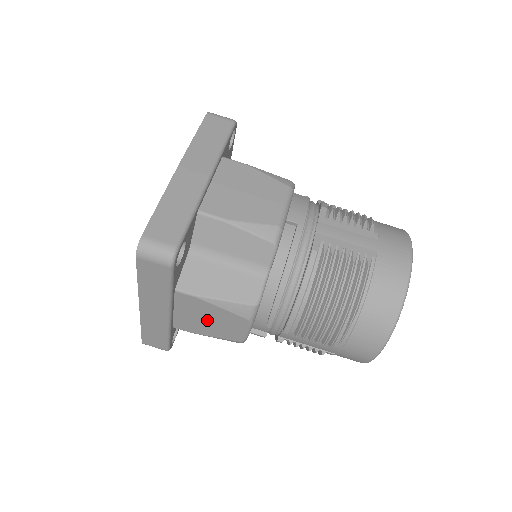
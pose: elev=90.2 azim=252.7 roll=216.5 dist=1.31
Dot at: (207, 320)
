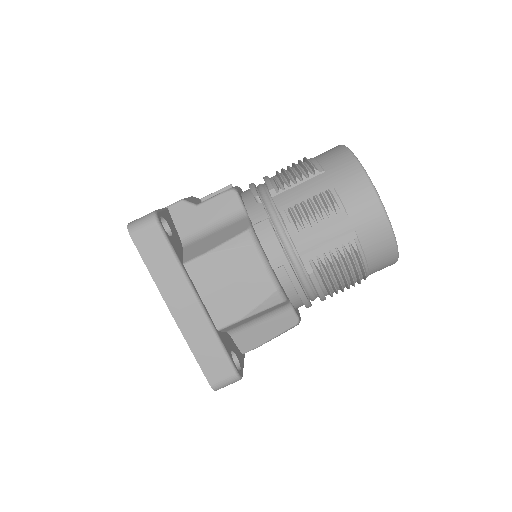
Dot at: occluded
